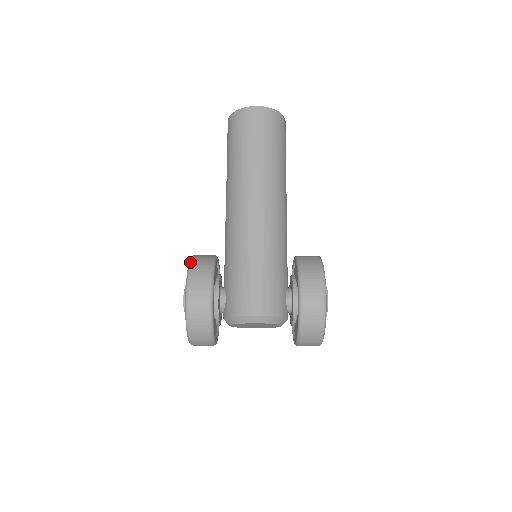
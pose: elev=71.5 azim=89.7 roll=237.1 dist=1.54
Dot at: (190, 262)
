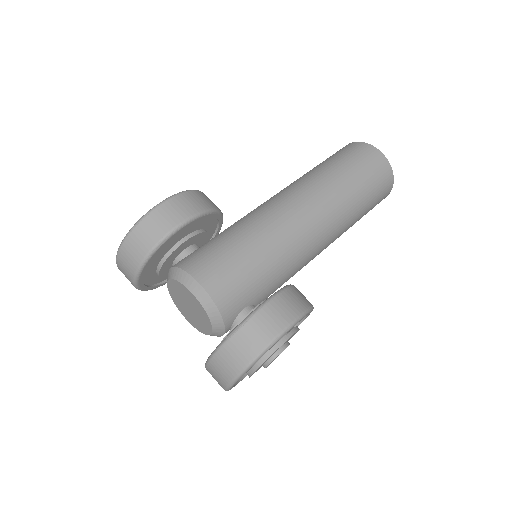
Dot at: occluded
